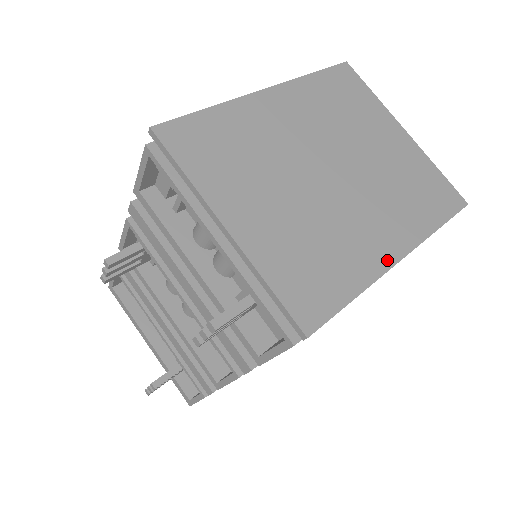
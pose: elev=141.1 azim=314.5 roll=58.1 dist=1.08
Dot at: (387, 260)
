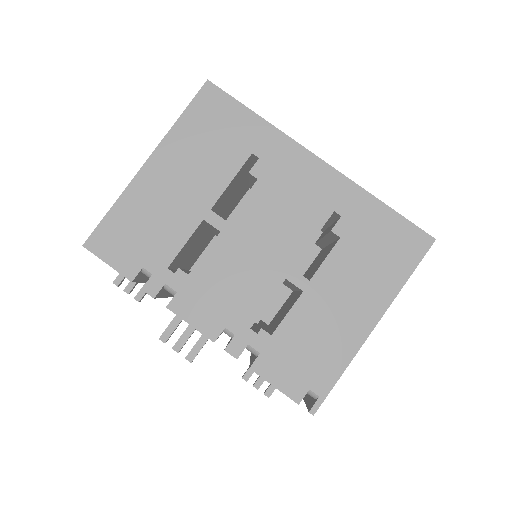
Dot at: occluded
